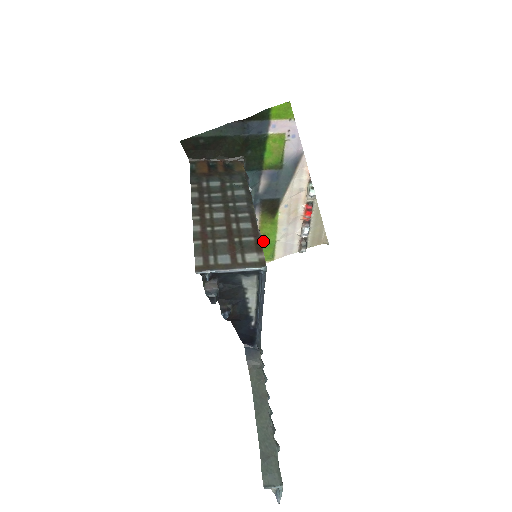
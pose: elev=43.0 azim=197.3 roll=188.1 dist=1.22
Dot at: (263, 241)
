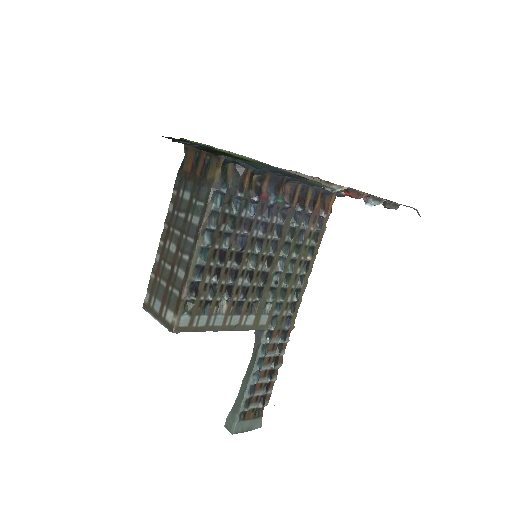
Dot at: occluded
